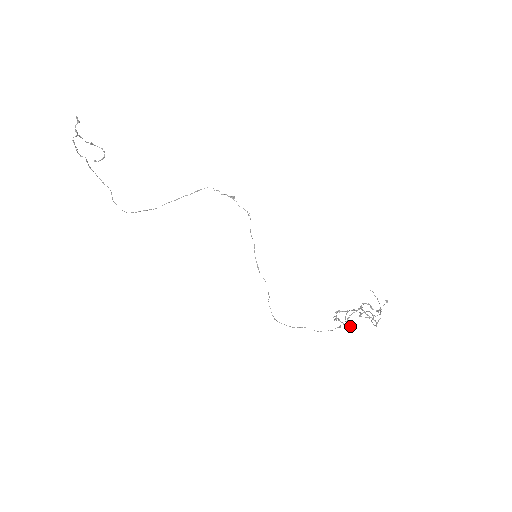
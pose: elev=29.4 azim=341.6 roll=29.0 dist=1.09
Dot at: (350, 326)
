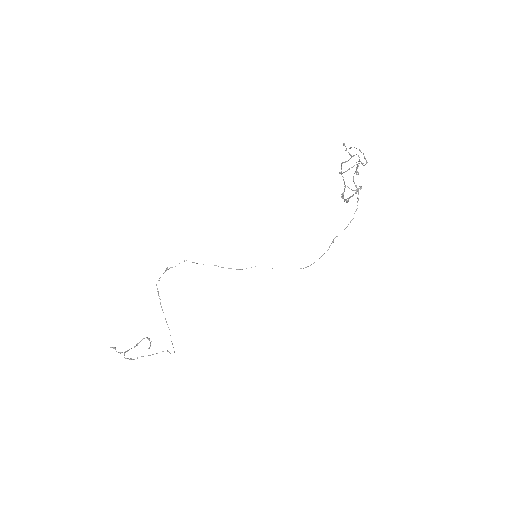
Dot at: (356, 191)
